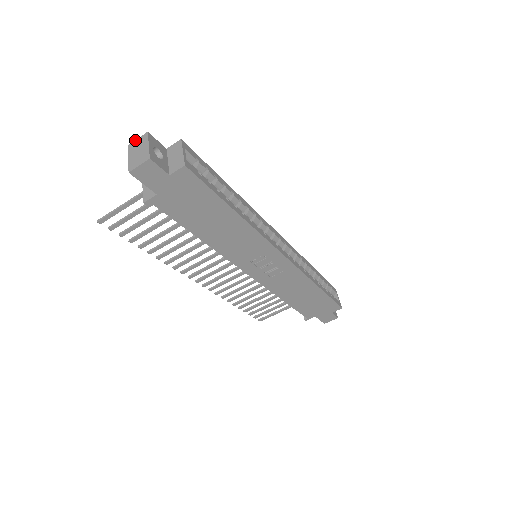
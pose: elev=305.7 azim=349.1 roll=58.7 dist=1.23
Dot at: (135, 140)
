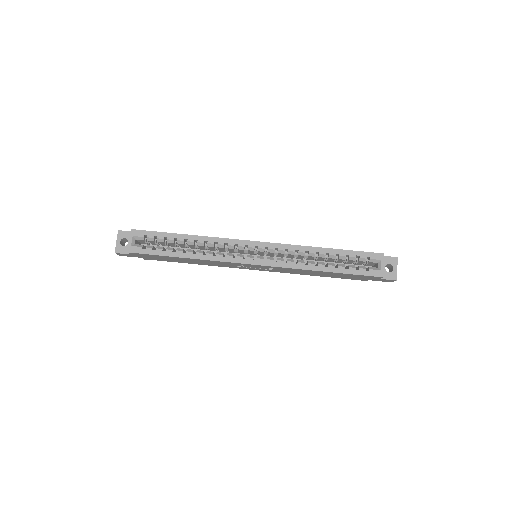
Dot at: occluded
